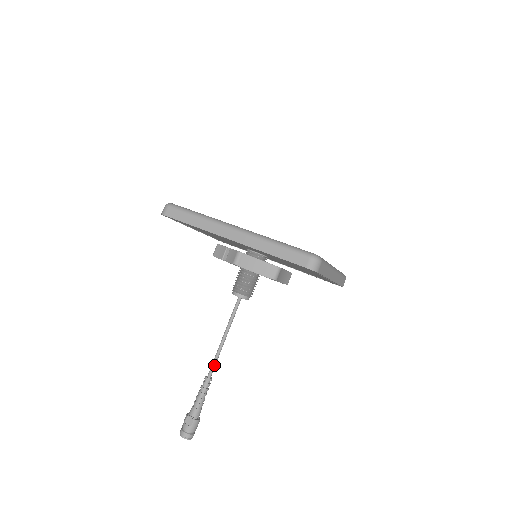
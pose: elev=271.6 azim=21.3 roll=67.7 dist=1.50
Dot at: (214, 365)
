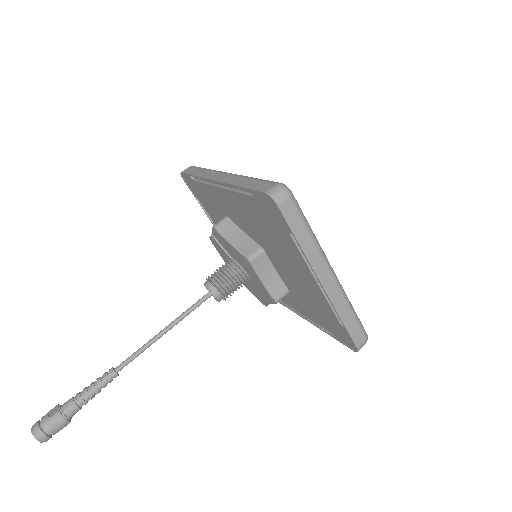
Dot at: (131, 358)
